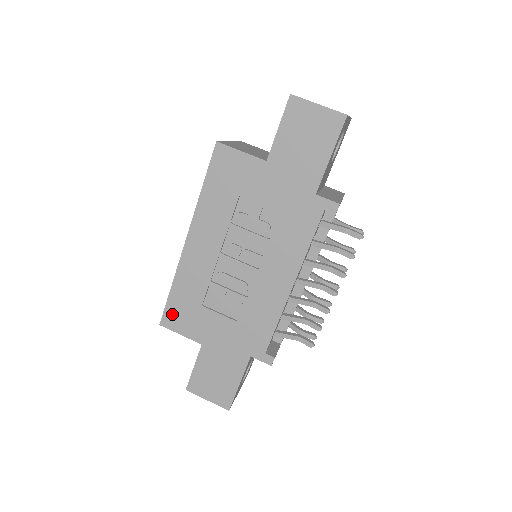
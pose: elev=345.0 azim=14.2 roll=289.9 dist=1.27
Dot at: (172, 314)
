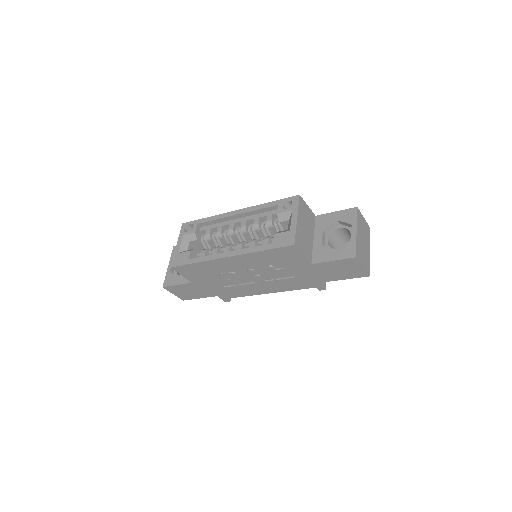
Dot at: (184, 269)
